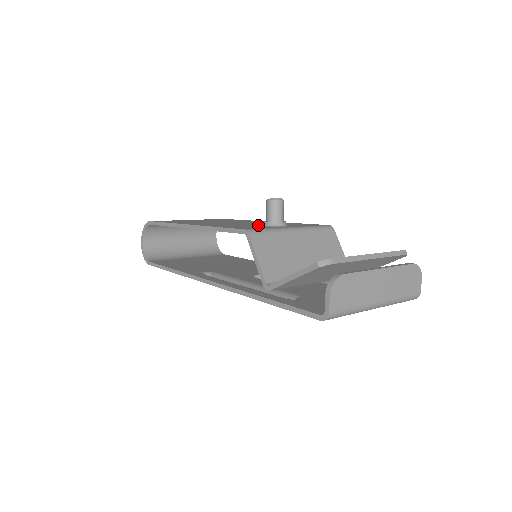
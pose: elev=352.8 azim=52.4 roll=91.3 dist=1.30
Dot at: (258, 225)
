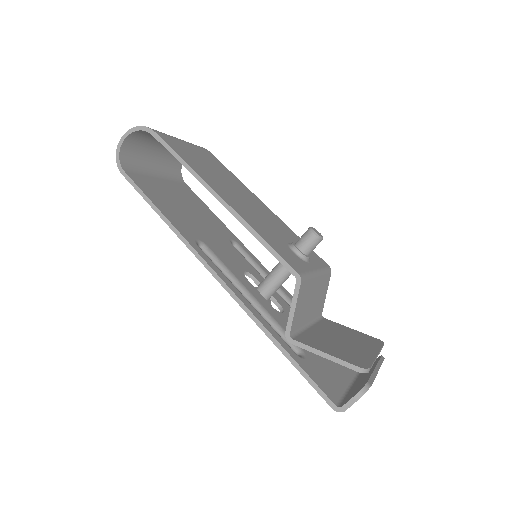
Dot at: (284, 241)
